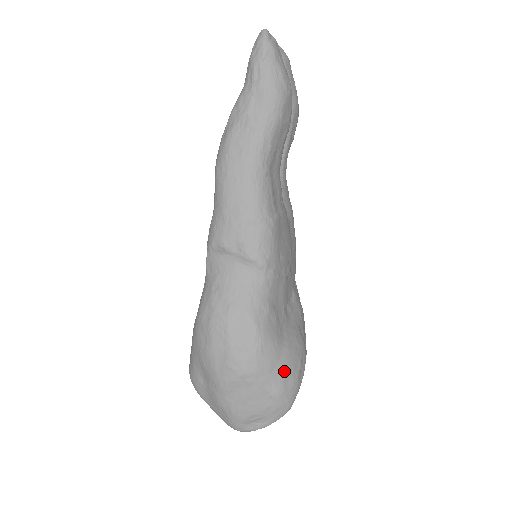
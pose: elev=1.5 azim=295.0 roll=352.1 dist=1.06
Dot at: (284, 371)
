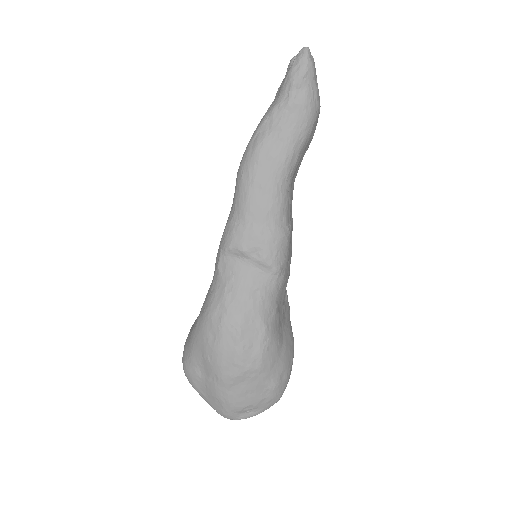
Dot at: (282, 367)
